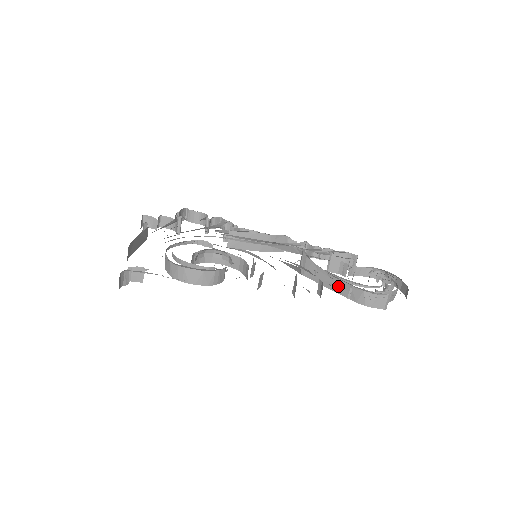
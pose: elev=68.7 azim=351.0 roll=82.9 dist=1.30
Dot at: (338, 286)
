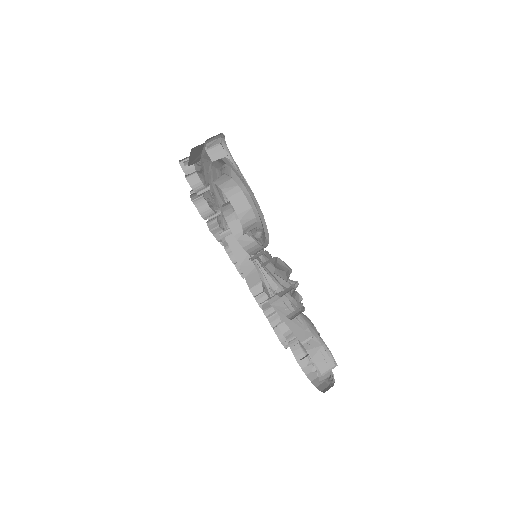
Dot at: (300, 329)
